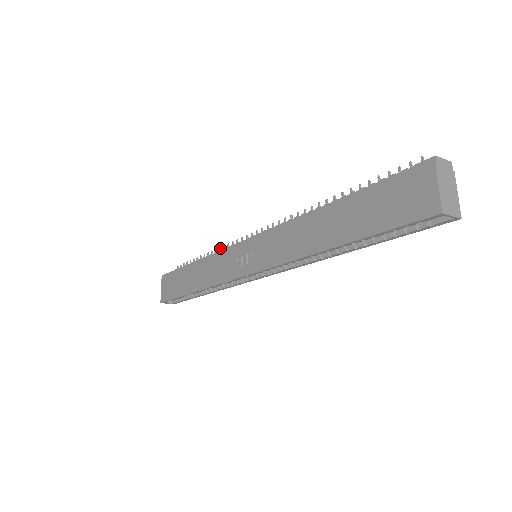
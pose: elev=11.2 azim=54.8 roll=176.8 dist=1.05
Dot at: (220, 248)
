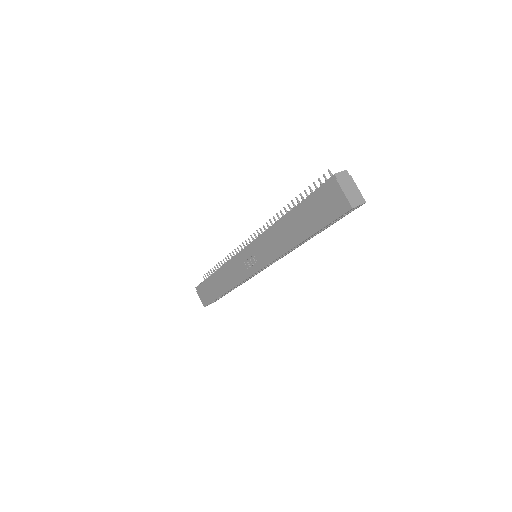
Dot at: (228, 256)
